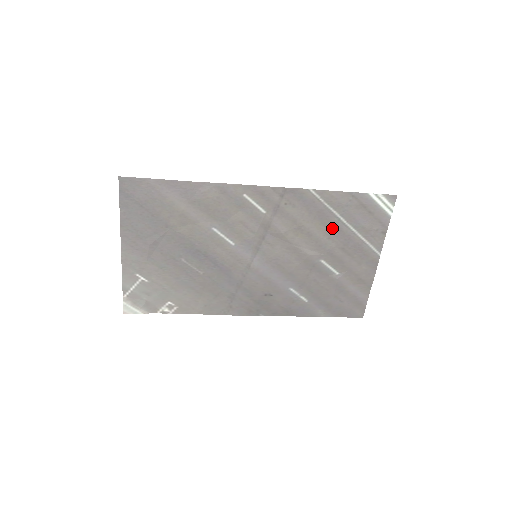
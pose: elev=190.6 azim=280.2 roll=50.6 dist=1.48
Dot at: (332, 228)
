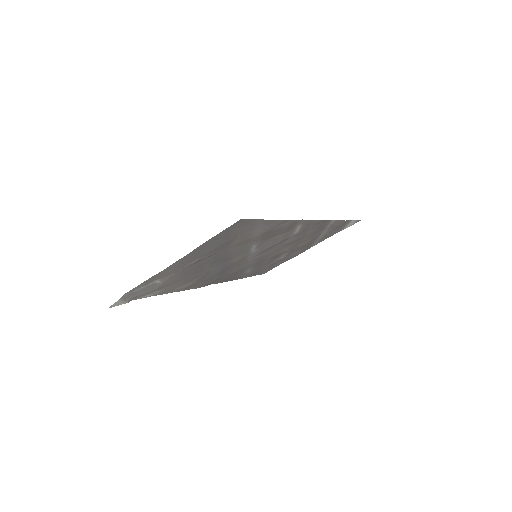
Dot at: (313, 237)
